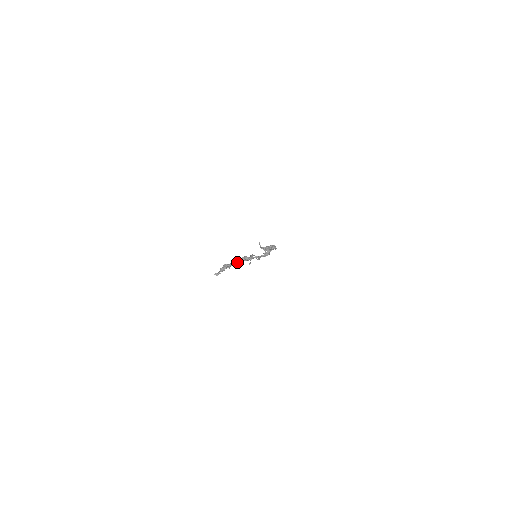
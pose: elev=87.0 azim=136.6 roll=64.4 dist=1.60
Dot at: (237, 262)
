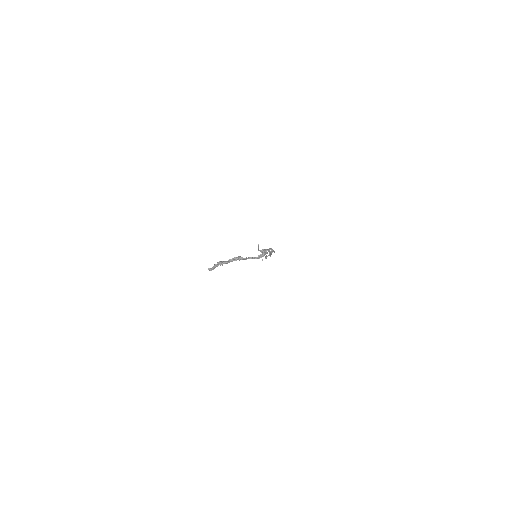
Dot at: (231, 261)
